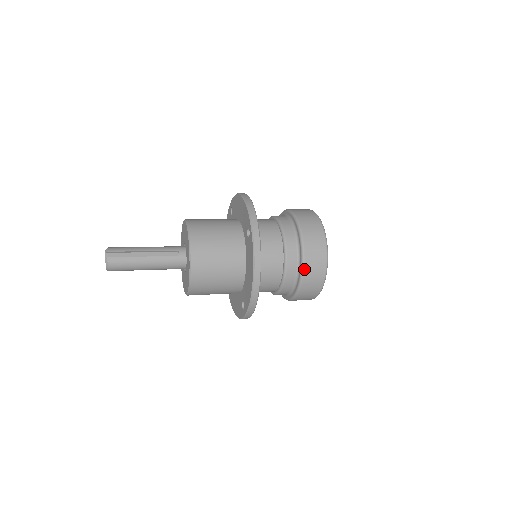
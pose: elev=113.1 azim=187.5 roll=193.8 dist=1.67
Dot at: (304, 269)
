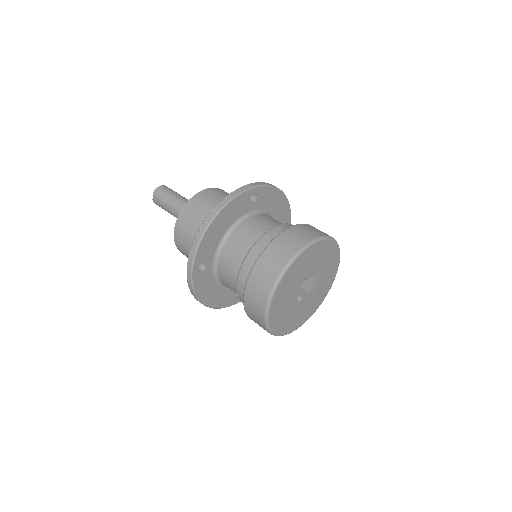
Dot at: (250, 318)
